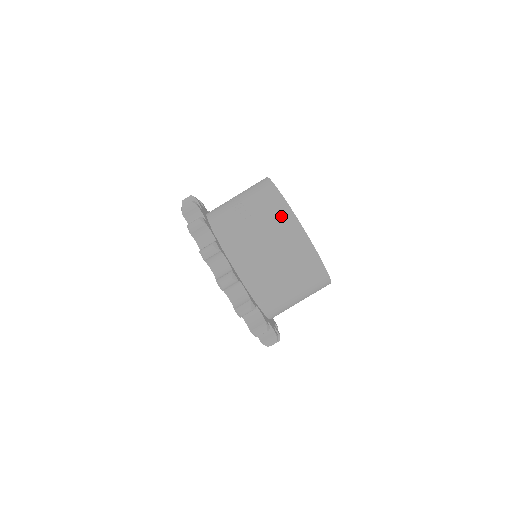
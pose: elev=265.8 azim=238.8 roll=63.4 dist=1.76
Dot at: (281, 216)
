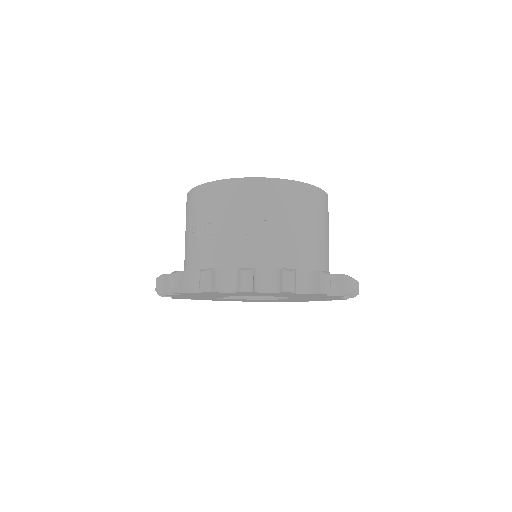
Dot at: (280, 193)
